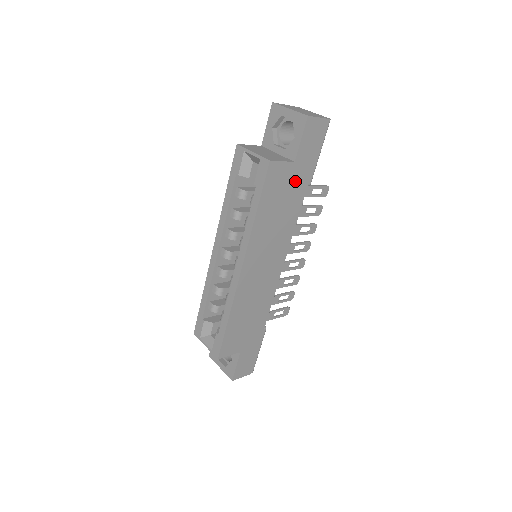
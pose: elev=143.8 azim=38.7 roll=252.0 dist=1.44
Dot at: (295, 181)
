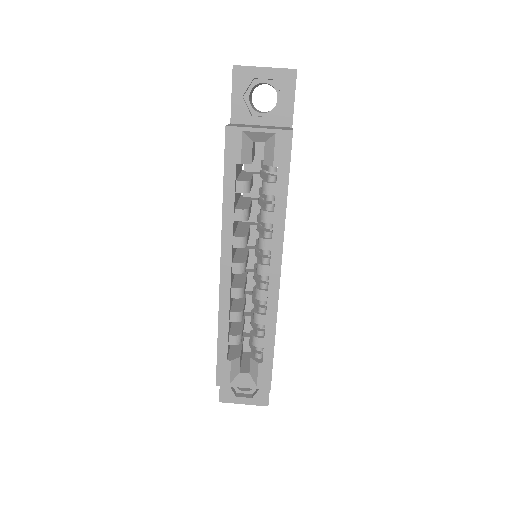
Dot at: occluded
